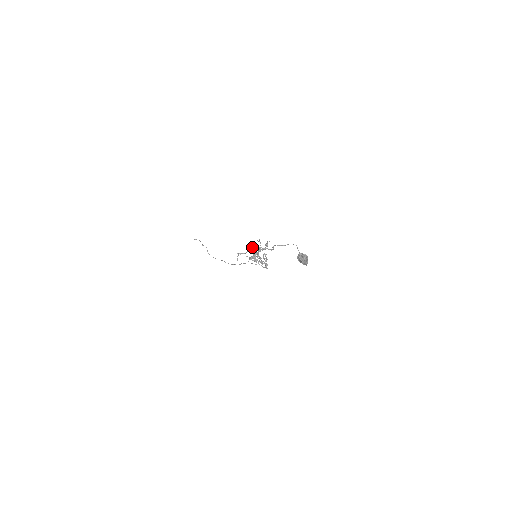
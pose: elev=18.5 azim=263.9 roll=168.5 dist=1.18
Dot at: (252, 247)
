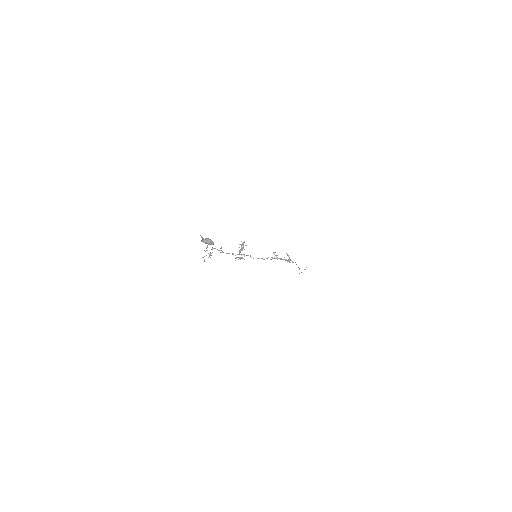
Dot at: occluded
